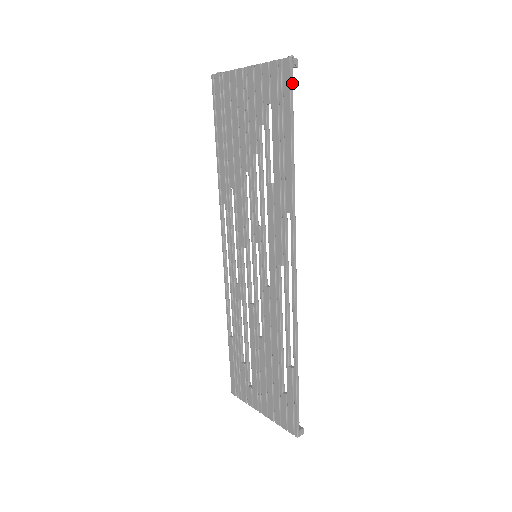
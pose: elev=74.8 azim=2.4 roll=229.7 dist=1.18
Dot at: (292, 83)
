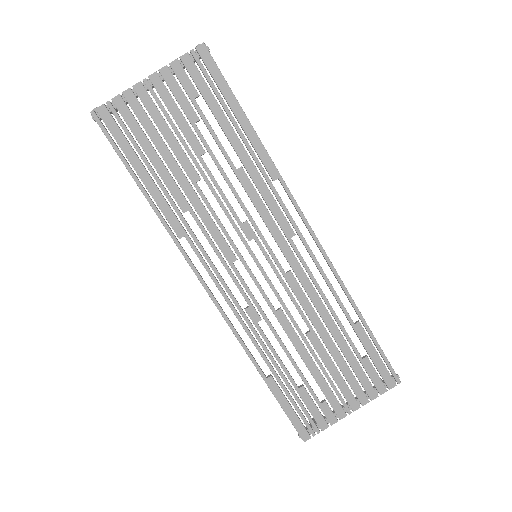
Dot at: (216, 65)
